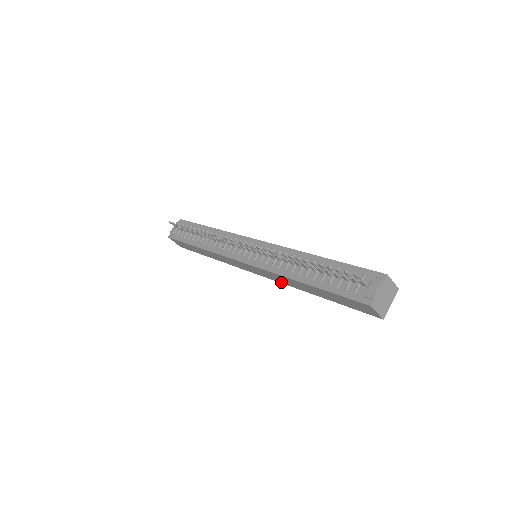
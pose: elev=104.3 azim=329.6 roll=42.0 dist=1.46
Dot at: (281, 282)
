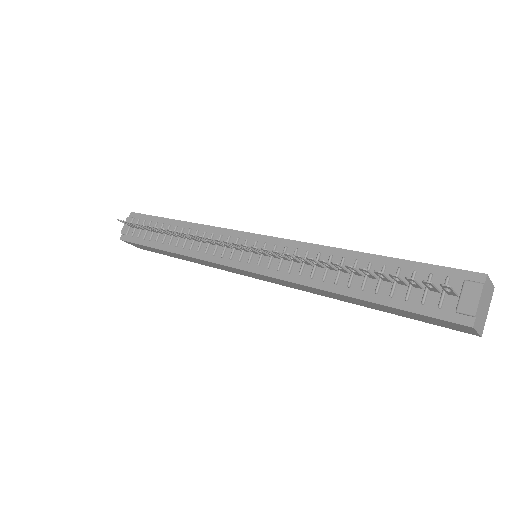
Dot at: (301, 289)
